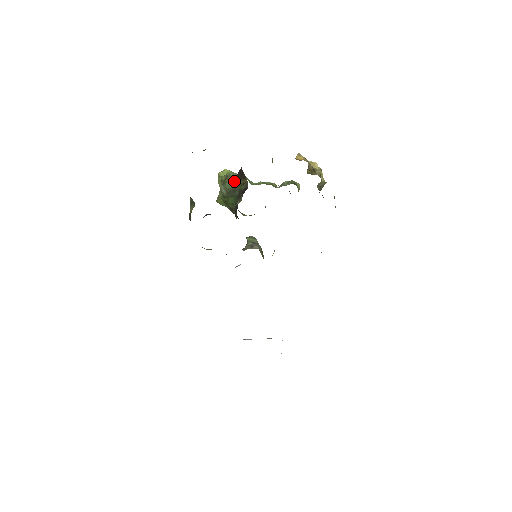
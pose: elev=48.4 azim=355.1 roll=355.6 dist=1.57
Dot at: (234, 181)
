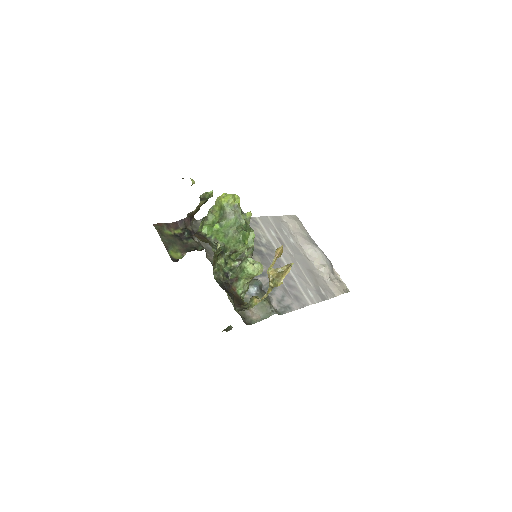
Dot at: occluded
